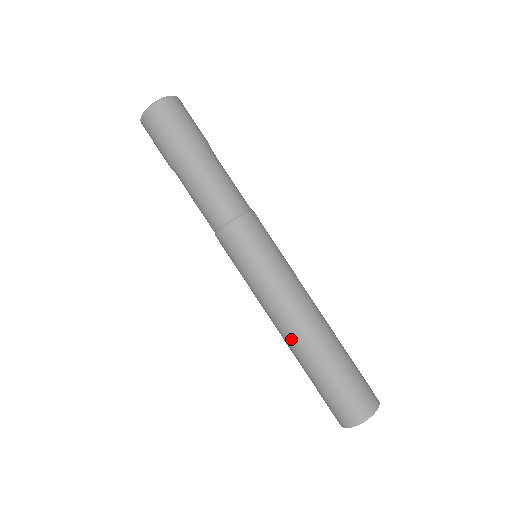
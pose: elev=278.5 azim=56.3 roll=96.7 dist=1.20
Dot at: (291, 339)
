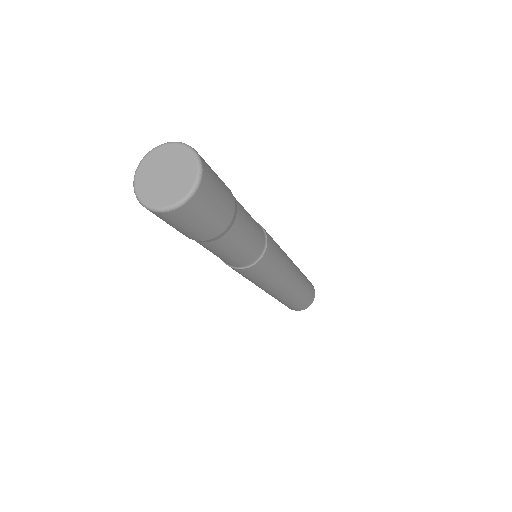
Dot at: (277, 296)
